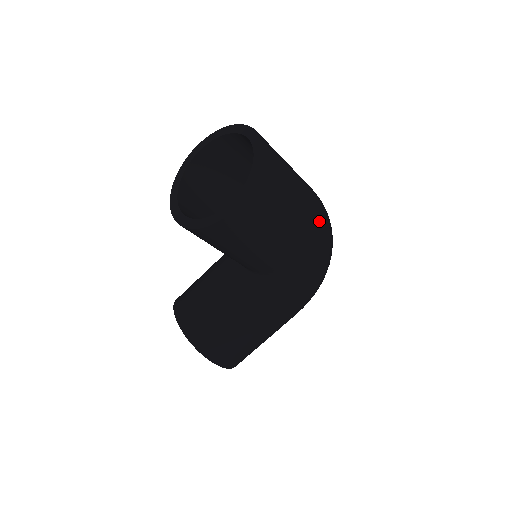
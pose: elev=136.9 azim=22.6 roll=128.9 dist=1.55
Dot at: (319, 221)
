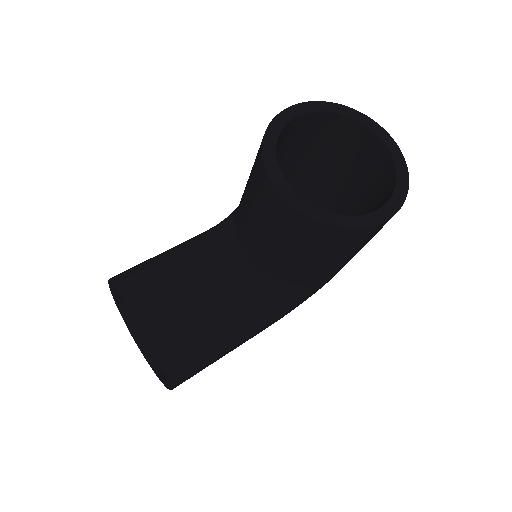
Dot at: occluded
